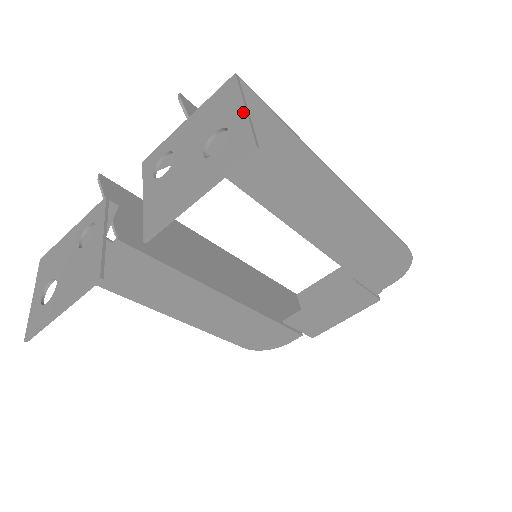
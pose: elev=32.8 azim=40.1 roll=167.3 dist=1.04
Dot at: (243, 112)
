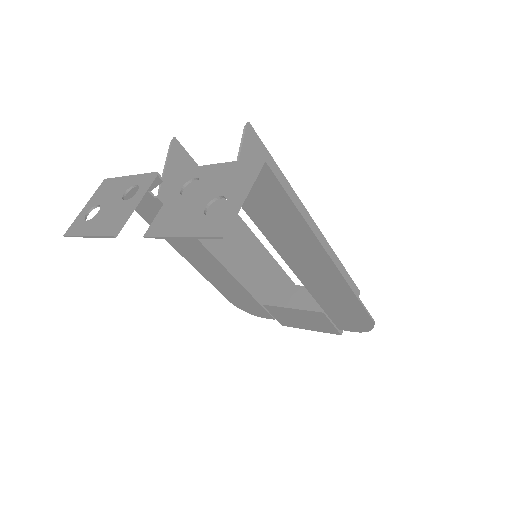
Dot at: (240, 199)
